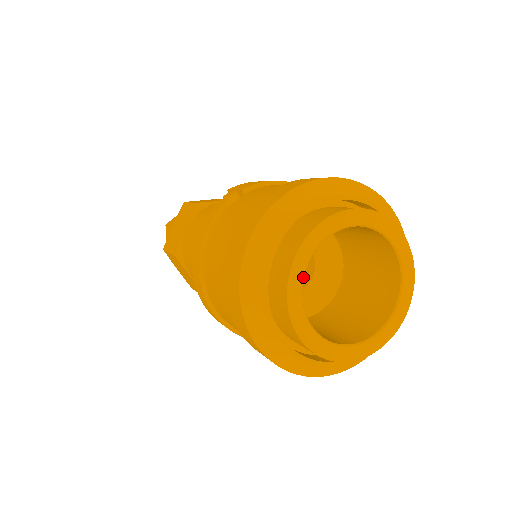
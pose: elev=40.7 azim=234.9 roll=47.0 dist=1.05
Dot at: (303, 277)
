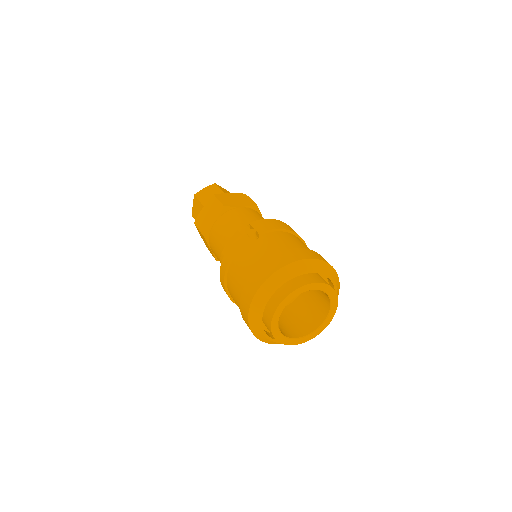
Dot at: occluded
